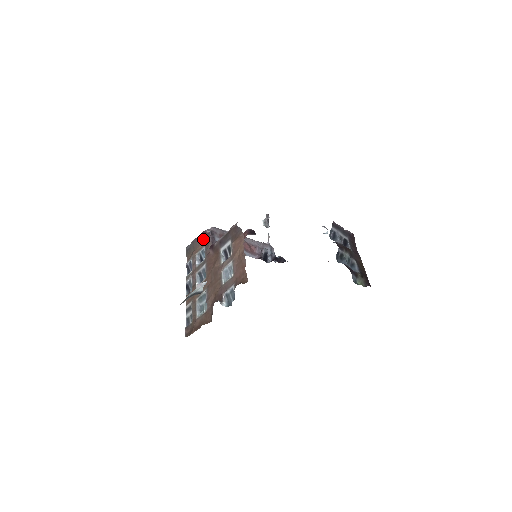
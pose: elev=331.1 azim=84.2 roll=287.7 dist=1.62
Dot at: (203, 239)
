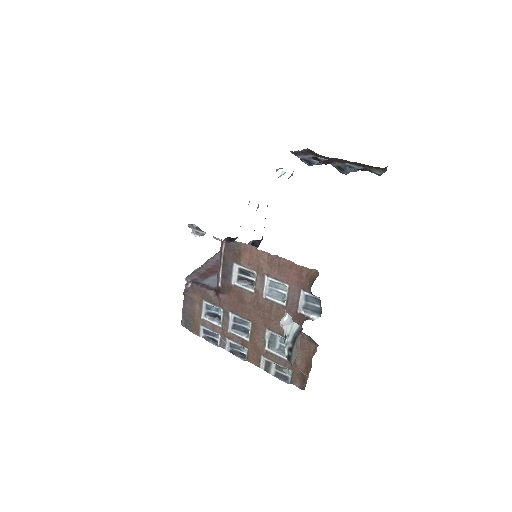
Dot at: (192, 298)
